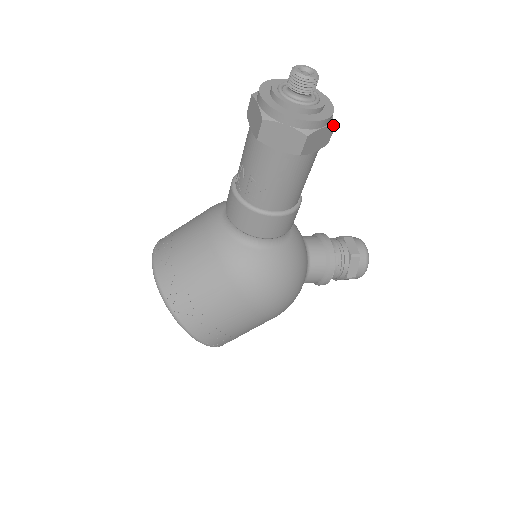
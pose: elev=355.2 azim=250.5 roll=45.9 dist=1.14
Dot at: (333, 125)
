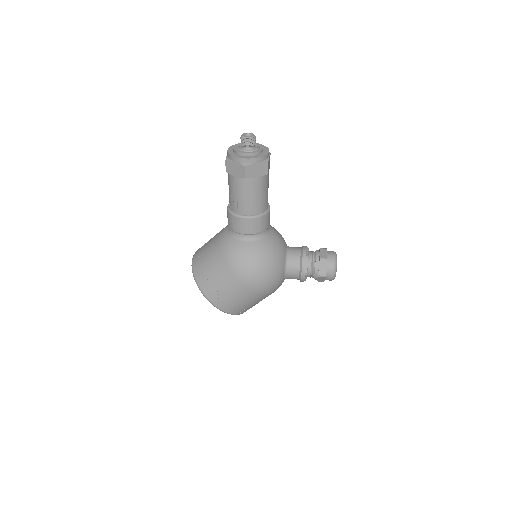
Dot at: (266, 162)
